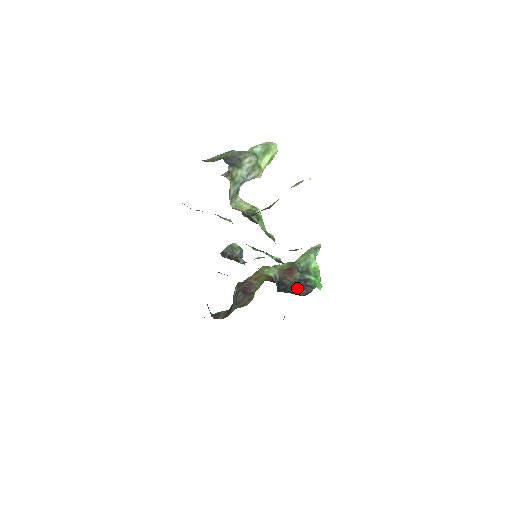
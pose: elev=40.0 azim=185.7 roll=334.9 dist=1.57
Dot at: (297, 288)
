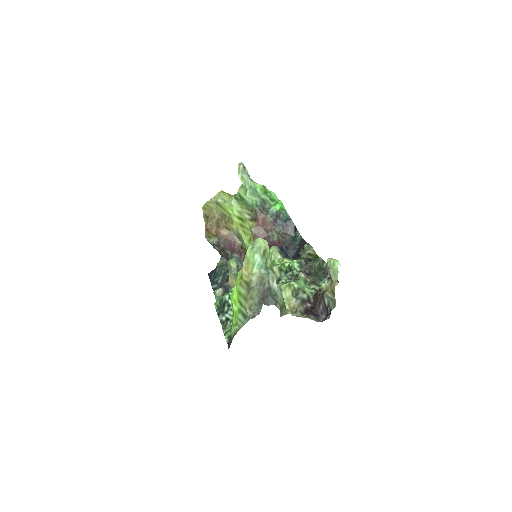
Dot at: (284, 231)
